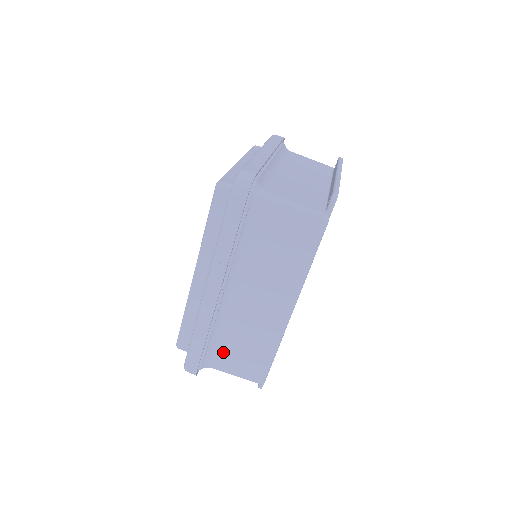
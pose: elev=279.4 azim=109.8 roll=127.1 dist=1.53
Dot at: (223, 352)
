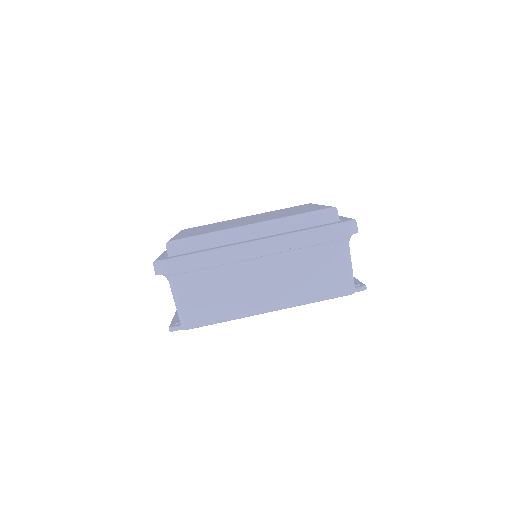
Dot at: (196, 283)
